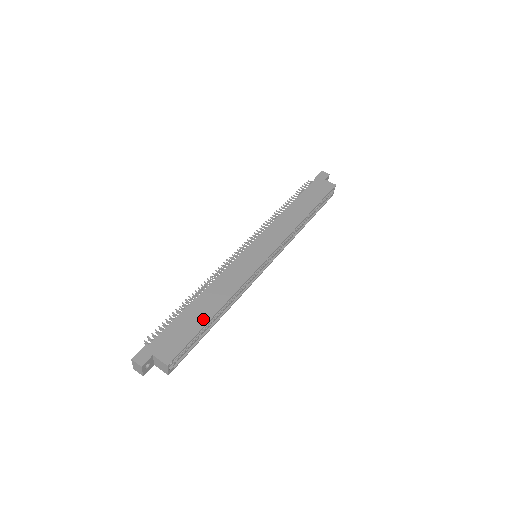
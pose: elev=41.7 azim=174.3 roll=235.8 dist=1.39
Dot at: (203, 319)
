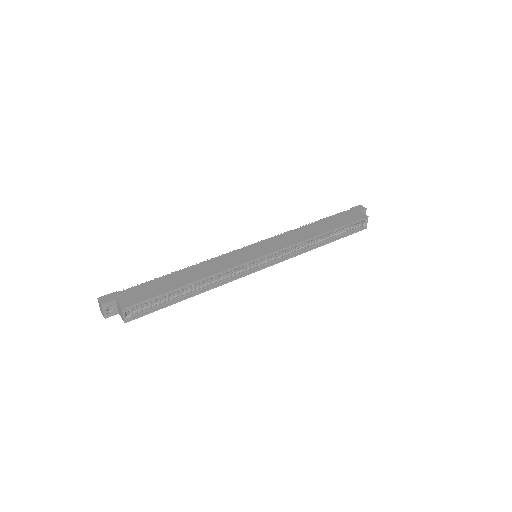
Dot at: (174, 285)
